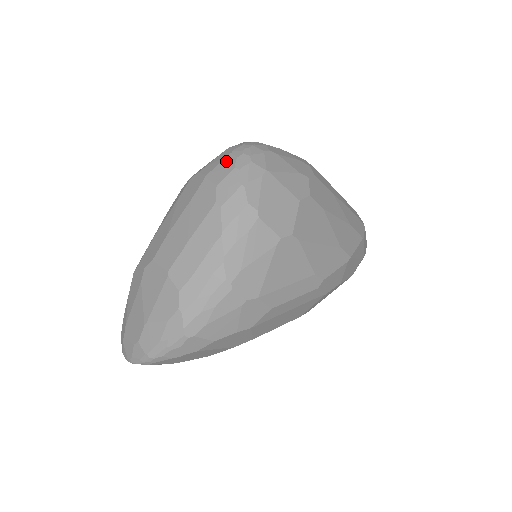
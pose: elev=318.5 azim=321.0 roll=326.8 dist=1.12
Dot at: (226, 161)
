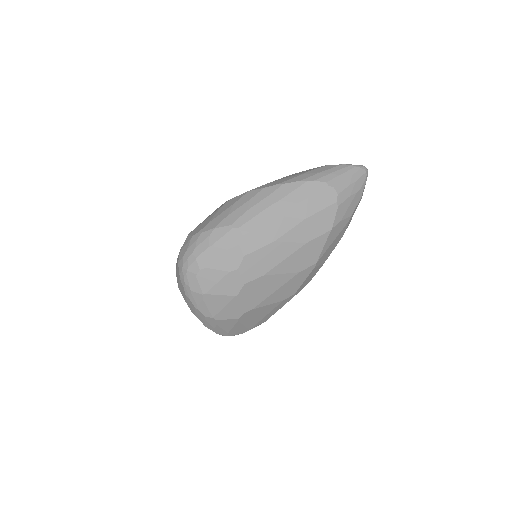
Dot at: (180, 284)
